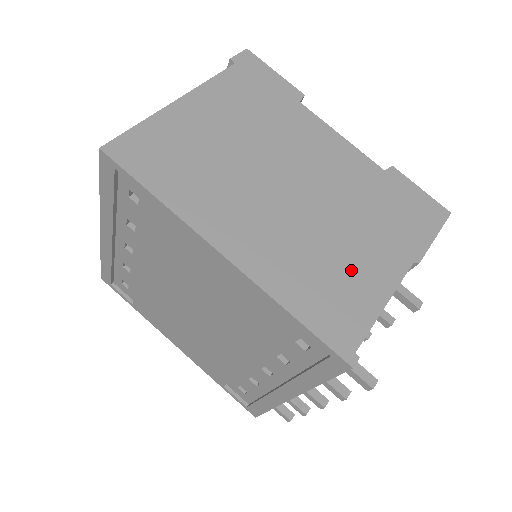
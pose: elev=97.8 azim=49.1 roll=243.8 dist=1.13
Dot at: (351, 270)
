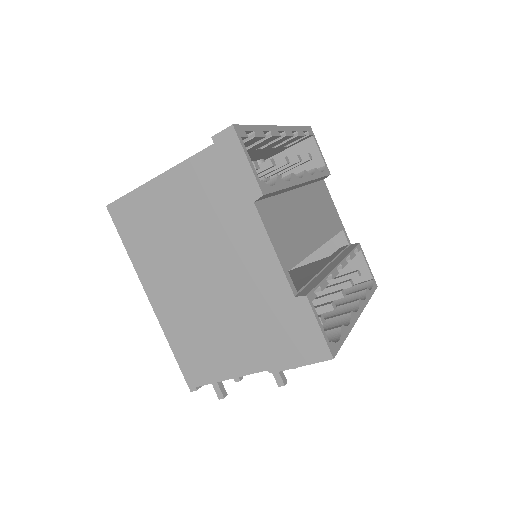
Dot at: (218, 349)
